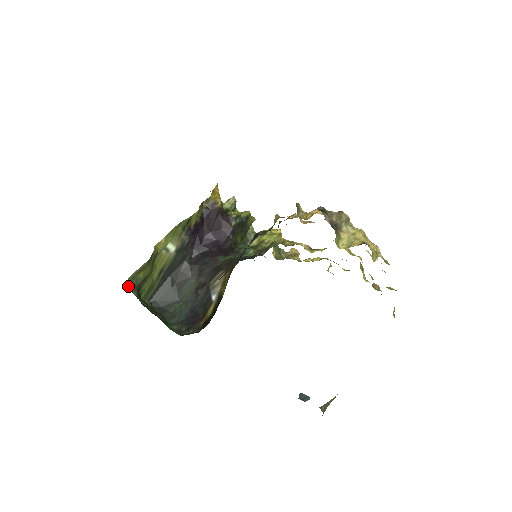
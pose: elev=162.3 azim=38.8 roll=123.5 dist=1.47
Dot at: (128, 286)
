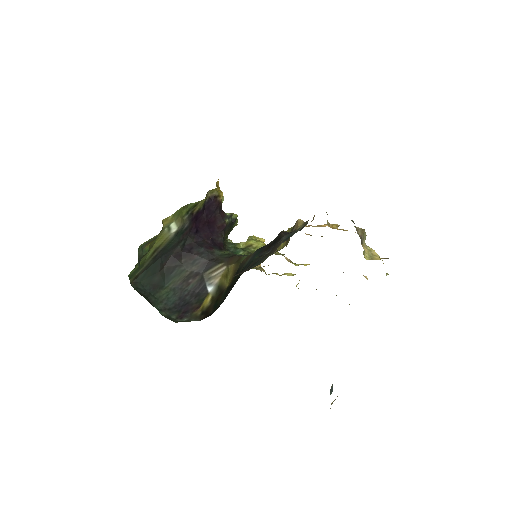
Dot at: occluded
